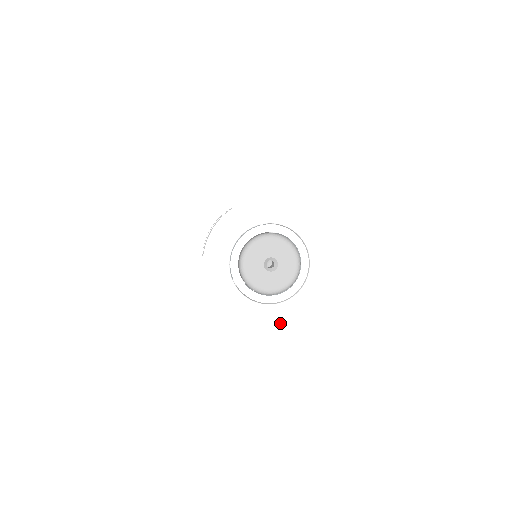
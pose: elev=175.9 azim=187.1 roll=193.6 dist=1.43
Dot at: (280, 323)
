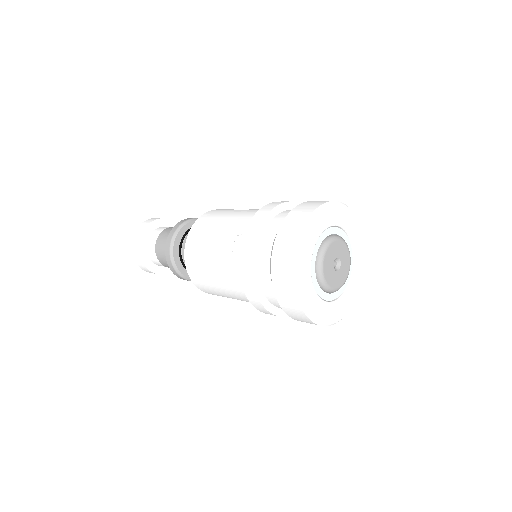
Dot at: (342, 315)
